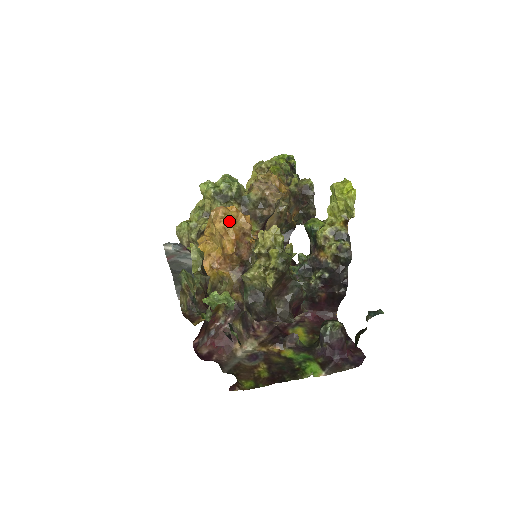
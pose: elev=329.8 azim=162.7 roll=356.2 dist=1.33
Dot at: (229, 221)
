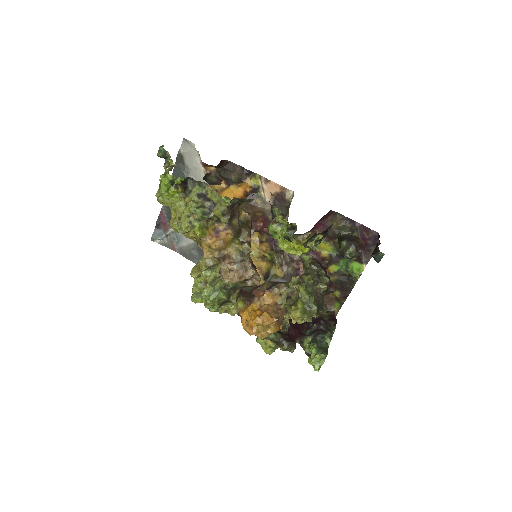
Dot at: (265, 330)
